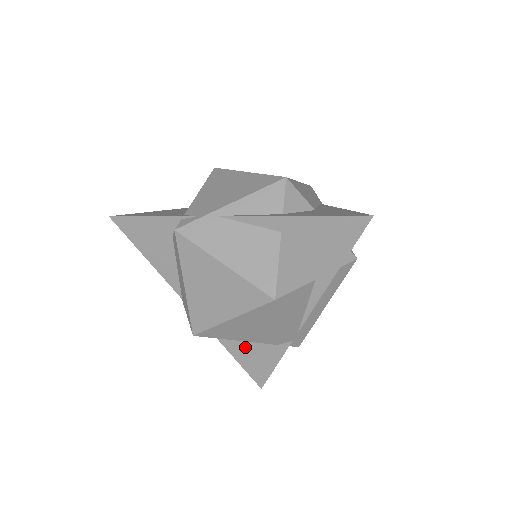
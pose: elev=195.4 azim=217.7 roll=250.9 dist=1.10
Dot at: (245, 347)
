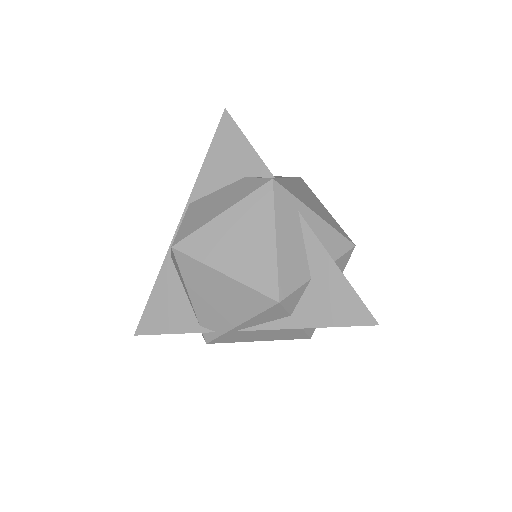
Dot at: occluded
